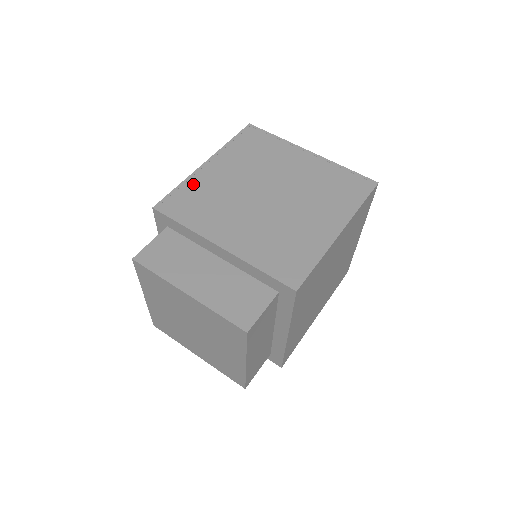
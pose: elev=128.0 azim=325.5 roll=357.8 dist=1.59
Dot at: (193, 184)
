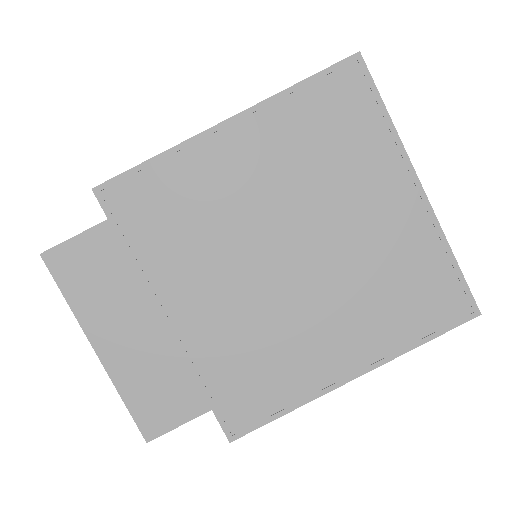
Dot at: (180, 166)
